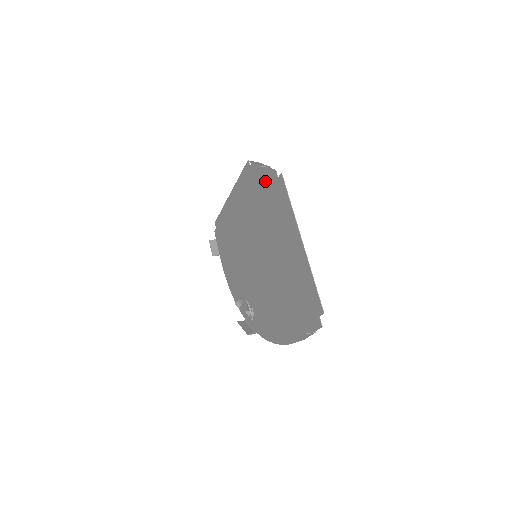
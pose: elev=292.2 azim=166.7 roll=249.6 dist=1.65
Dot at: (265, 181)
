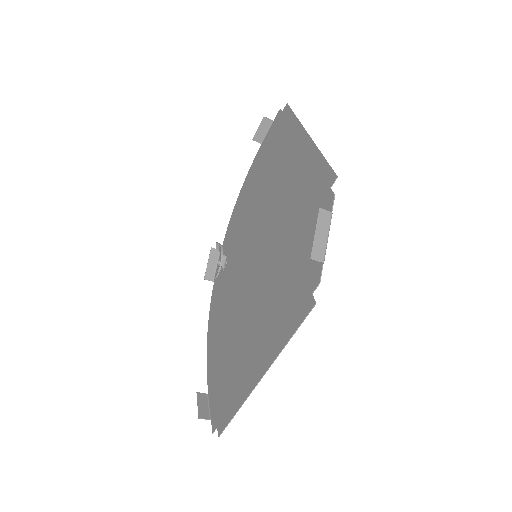
Dot at: occluded
